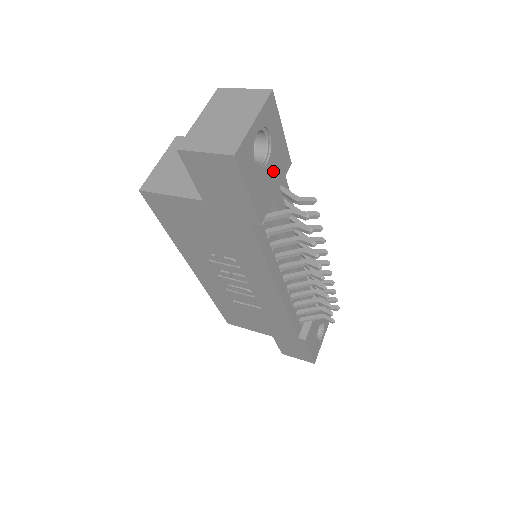
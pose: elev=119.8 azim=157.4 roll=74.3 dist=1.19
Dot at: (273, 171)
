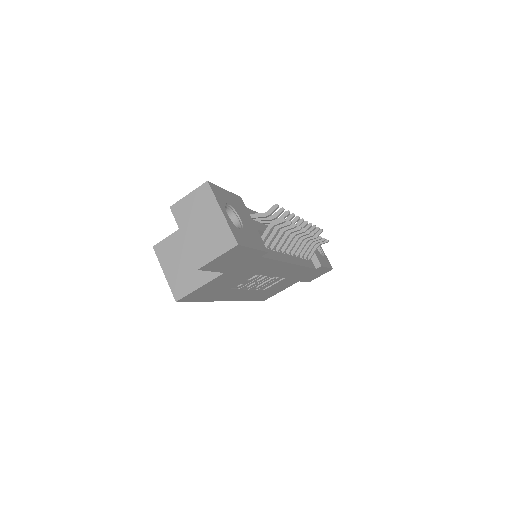
Dot at: (244, 218)
